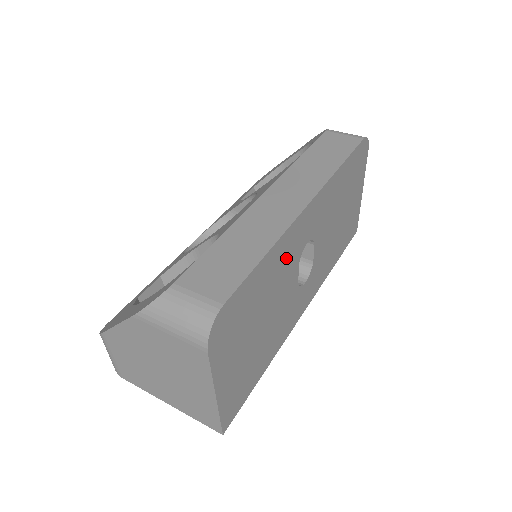
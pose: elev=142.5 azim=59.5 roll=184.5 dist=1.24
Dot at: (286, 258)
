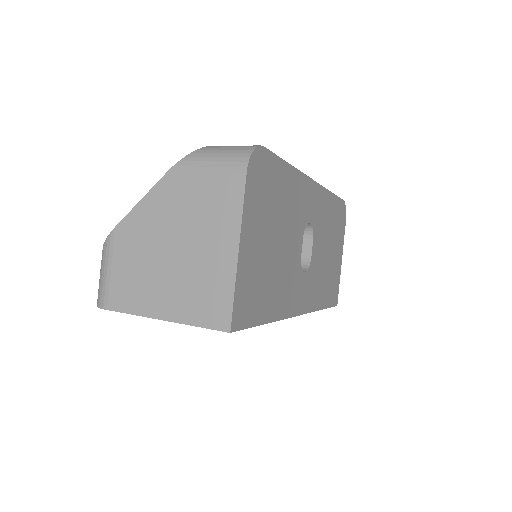
Dot at: (298, 203)
